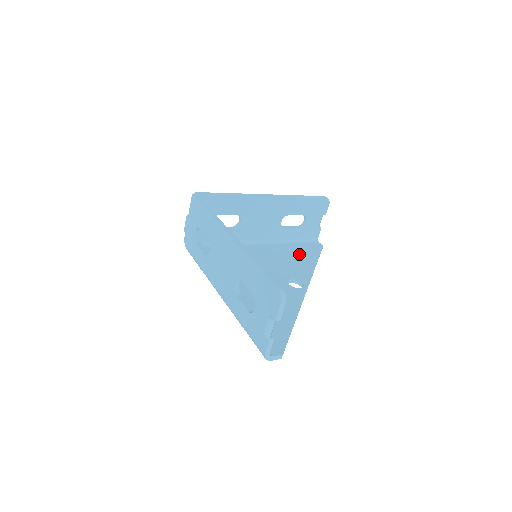
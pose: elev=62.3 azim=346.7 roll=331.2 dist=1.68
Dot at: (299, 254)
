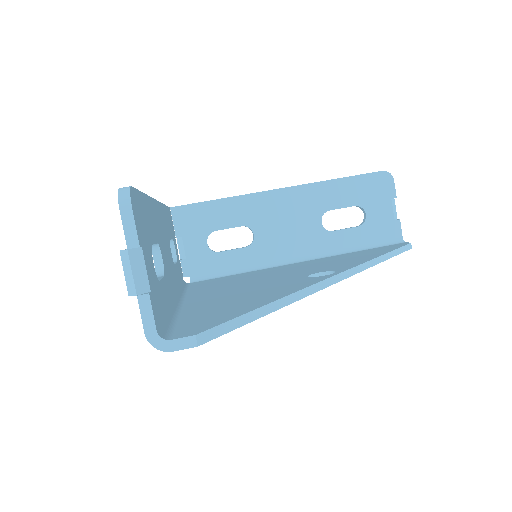
Dot at: (357, 255)
